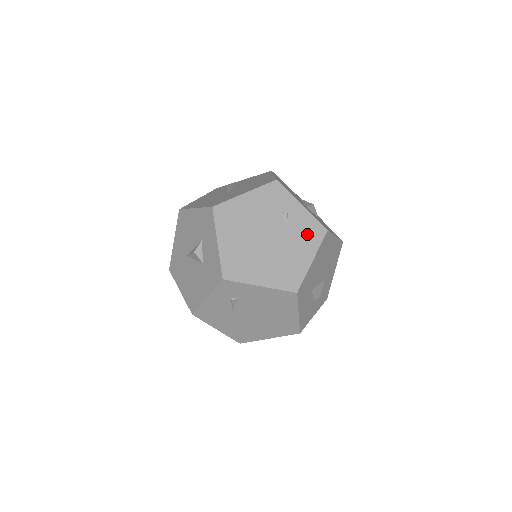
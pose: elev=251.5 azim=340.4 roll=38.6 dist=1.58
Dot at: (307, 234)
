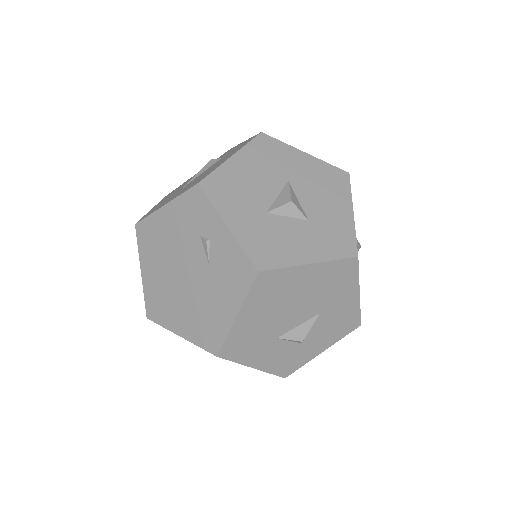
Dot at: (231, 274)
